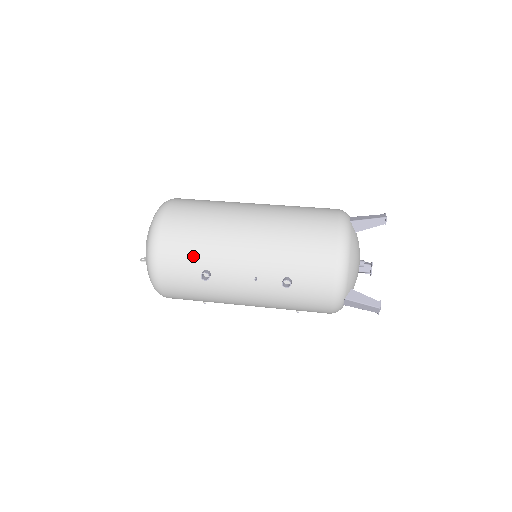
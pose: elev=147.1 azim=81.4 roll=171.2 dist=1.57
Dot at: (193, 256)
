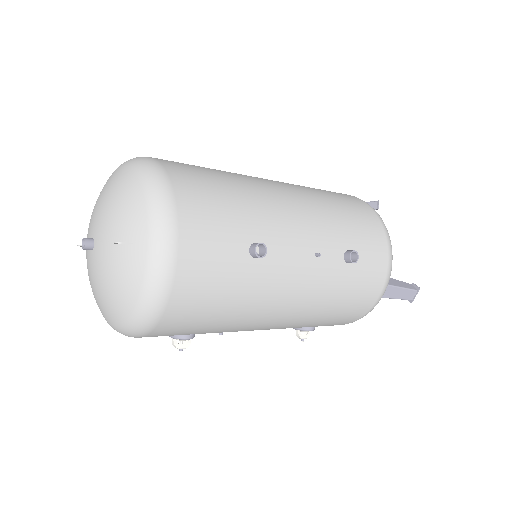
Dot at: (234, 219)
